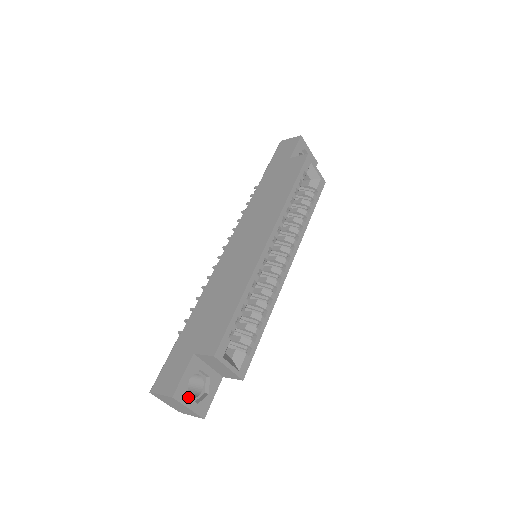
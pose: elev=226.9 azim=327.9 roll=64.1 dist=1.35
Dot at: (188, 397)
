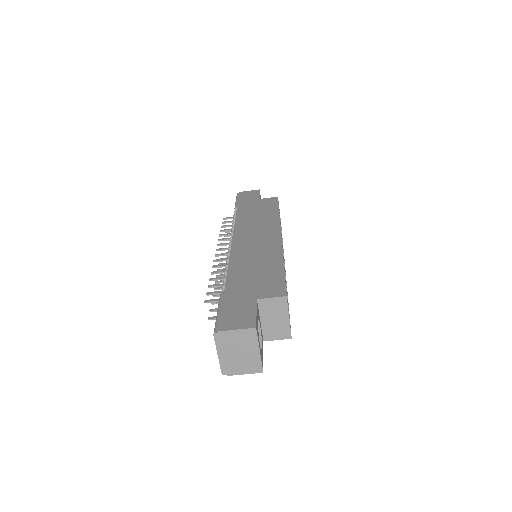
Dot at: occluded
